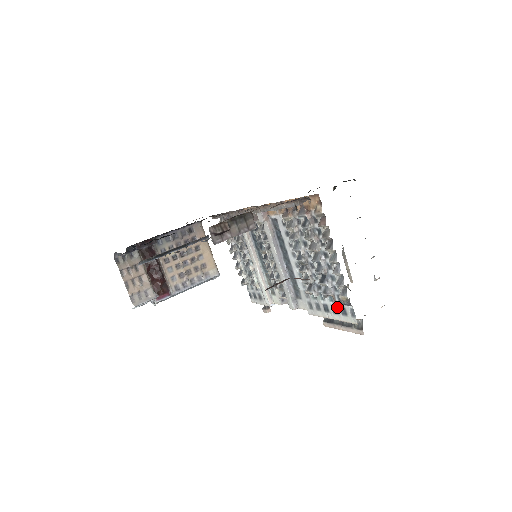
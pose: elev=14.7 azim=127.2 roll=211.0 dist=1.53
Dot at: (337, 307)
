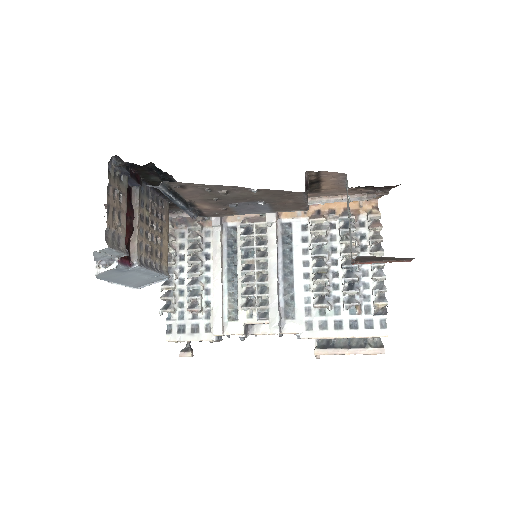
Dot at: (360, 320)
